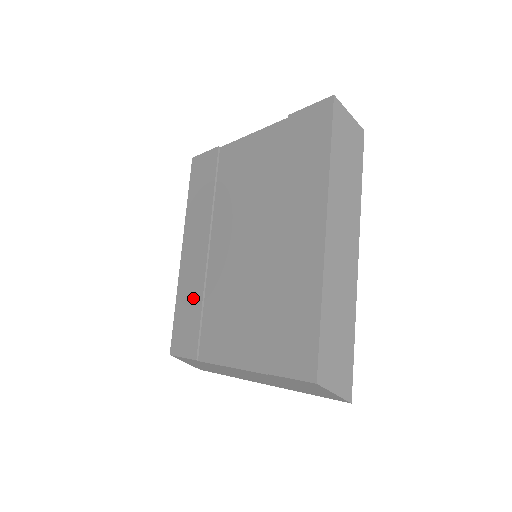
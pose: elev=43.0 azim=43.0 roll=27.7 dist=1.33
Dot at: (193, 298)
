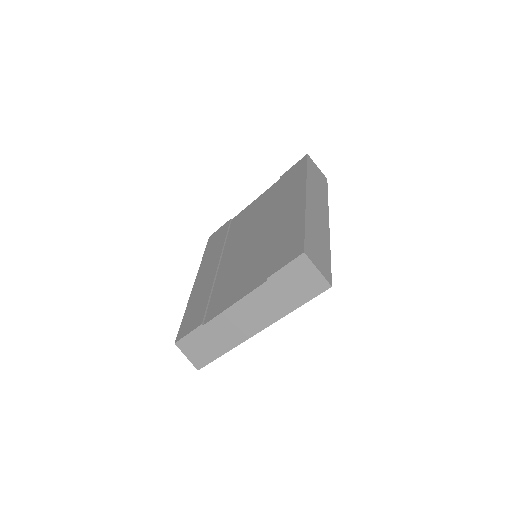
Dot at: (203, 295)
